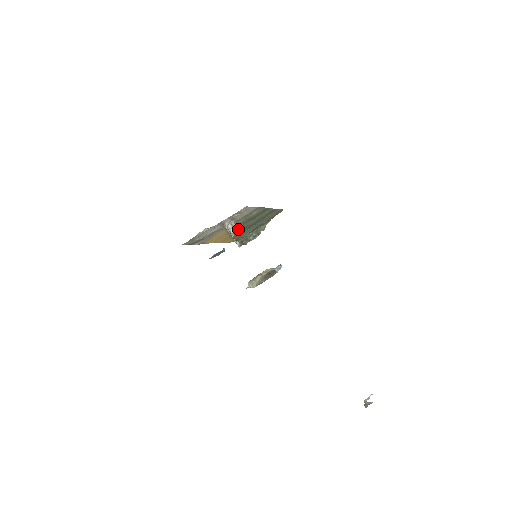
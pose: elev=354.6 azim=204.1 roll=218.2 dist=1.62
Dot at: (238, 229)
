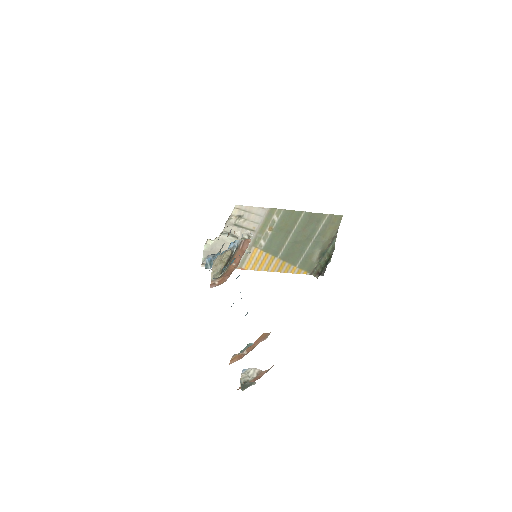
Dot at: (284, 249)
